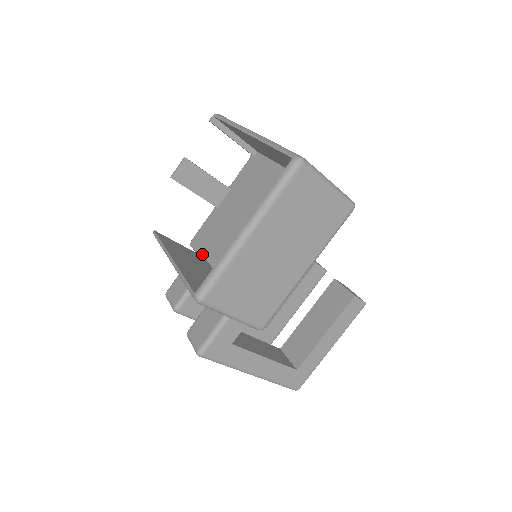
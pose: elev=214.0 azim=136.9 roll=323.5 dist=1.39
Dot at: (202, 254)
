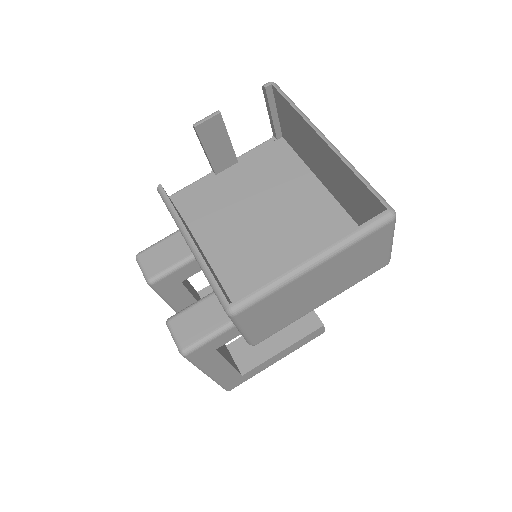
Dot at: (185, 221)
